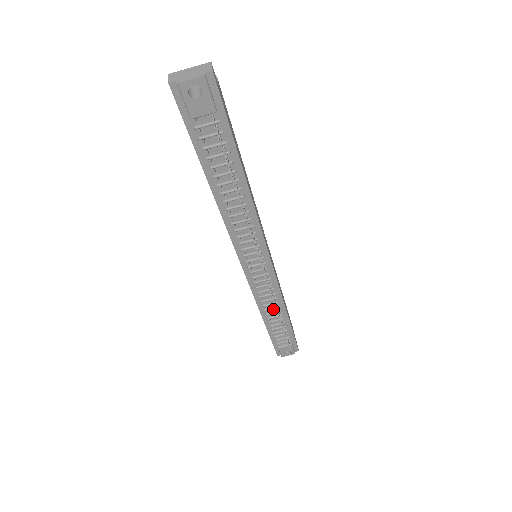
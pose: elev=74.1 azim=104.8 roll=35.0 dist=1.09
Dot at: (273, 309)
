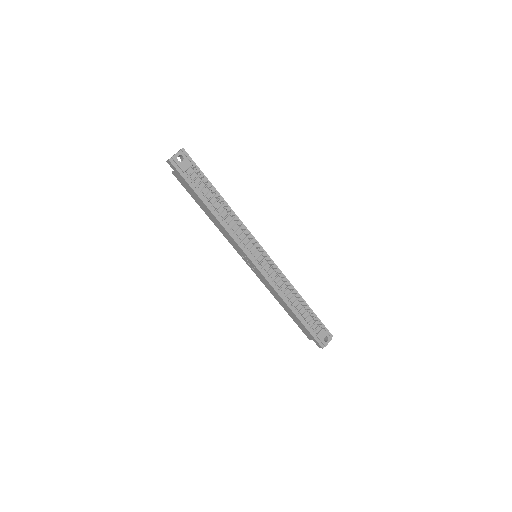
Dot at: (290, 295)
